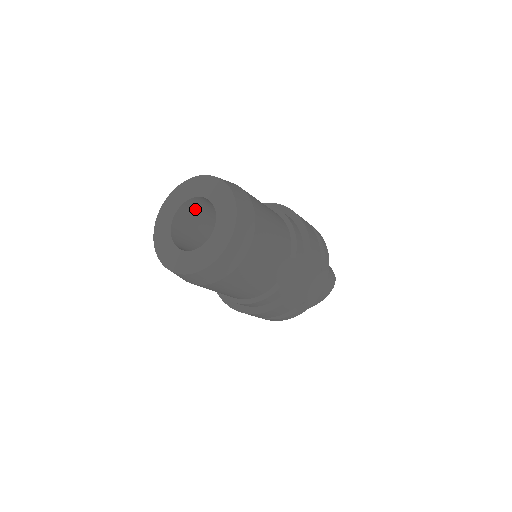
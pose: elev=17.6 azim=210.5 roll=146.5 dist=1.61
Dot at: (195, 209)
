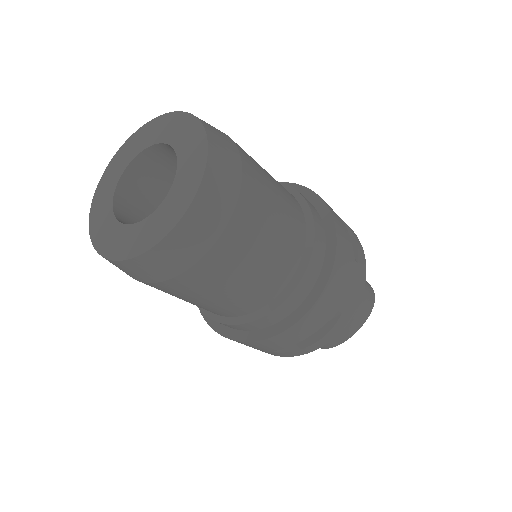
Dot at: (150, 177)
